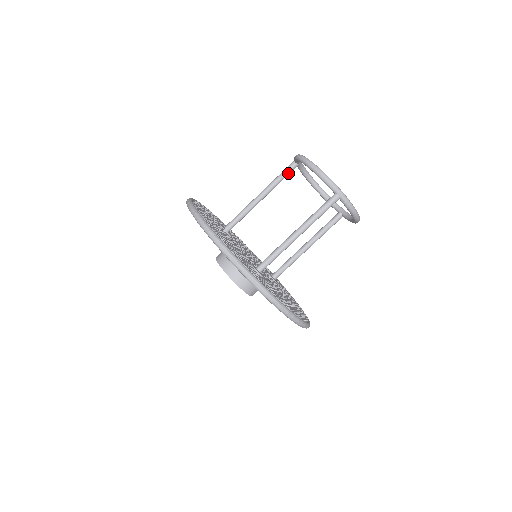
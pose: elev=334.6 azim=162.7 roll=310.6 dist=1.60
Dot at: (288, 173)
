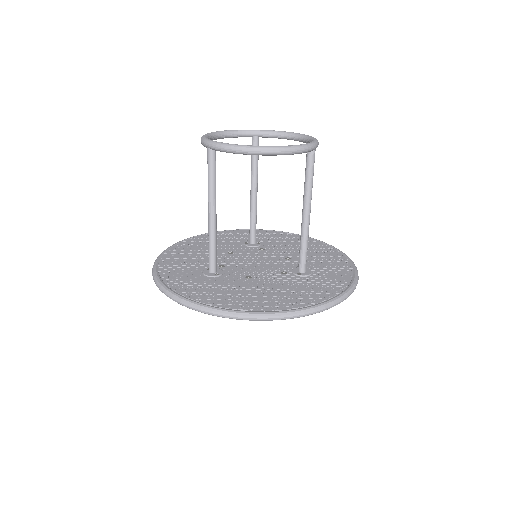
Dot at: occluded
